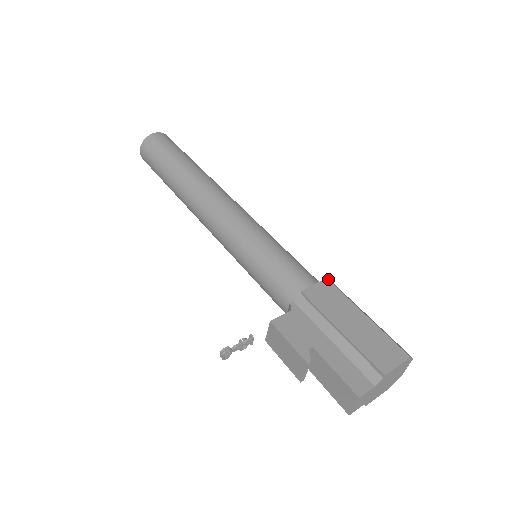
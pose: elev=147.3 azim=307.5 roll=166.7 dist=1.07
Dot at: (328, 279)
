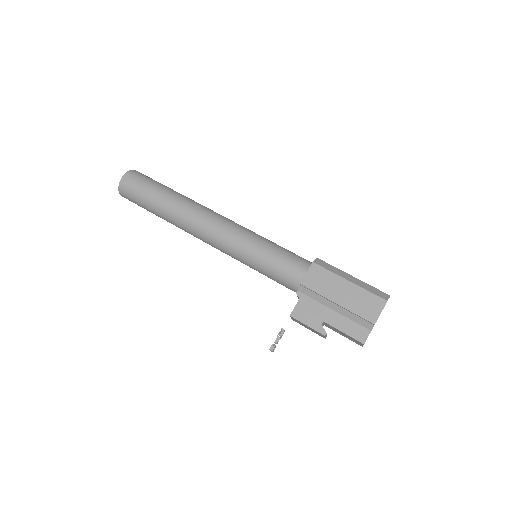
Dot at: (314, 261)
